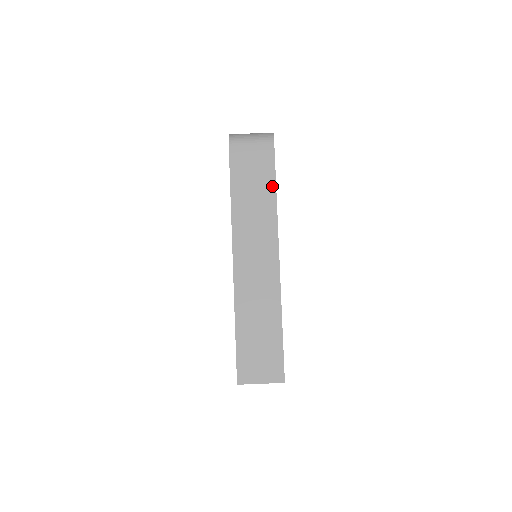
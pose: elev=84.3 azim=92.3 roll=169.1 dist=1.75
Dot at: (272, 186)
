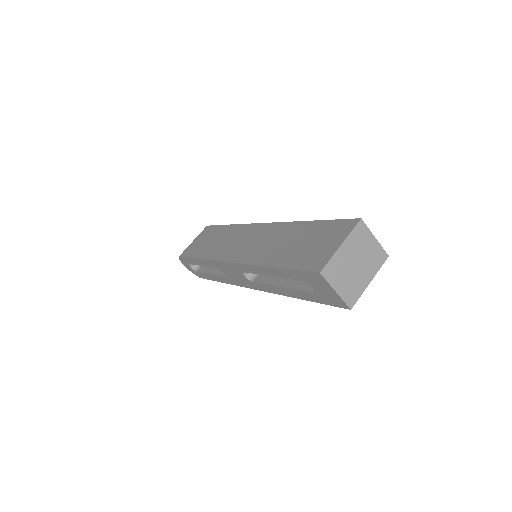
Dot at: (223, 228)
